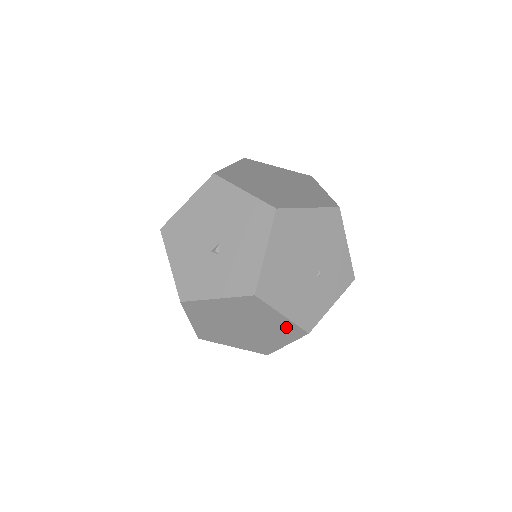
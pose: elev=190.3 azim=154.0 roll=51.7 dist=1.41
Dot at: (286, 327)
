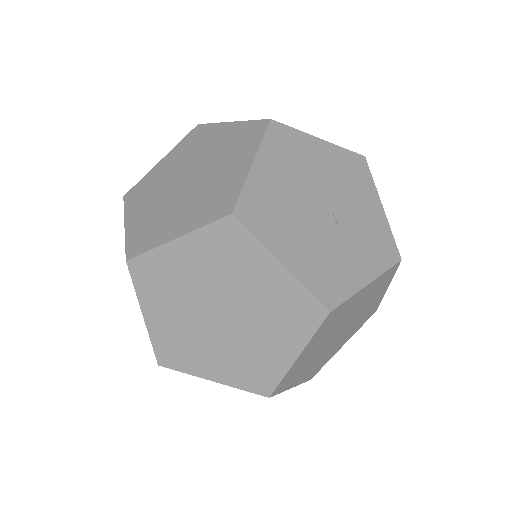
Dot at: (371, 309)
